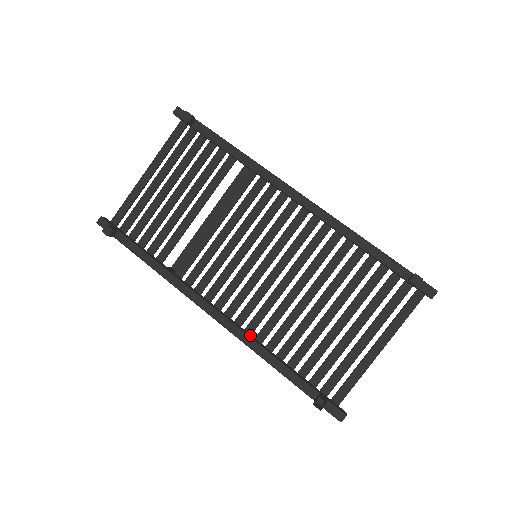
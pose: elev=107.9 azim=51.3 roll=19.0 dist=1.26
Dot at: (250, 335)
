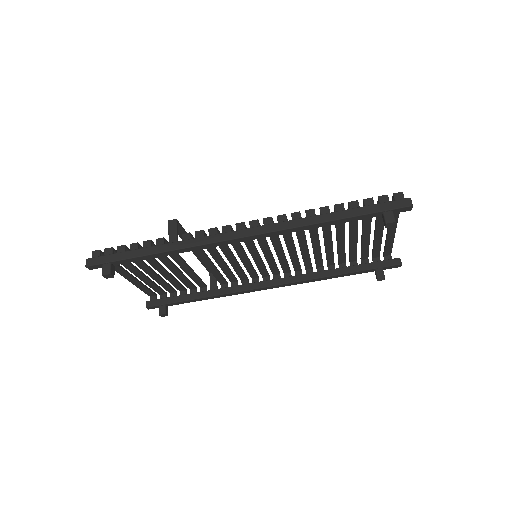
Dot at: (302, 276)
